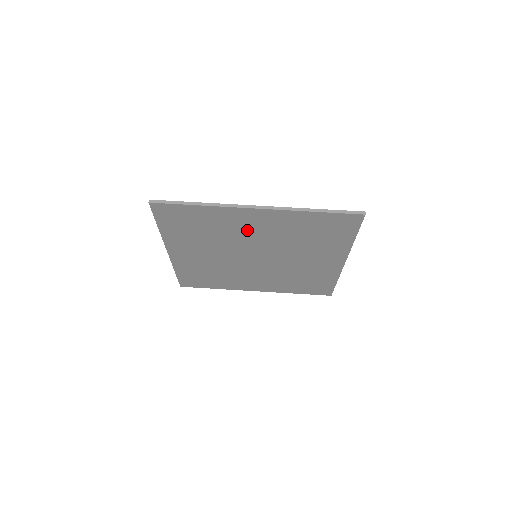
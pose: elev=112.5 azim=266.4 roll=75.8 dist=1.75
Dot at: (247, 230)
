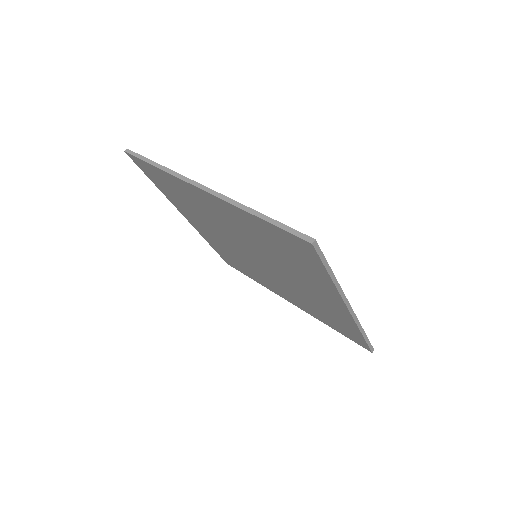
Dot at: (218, 216)
